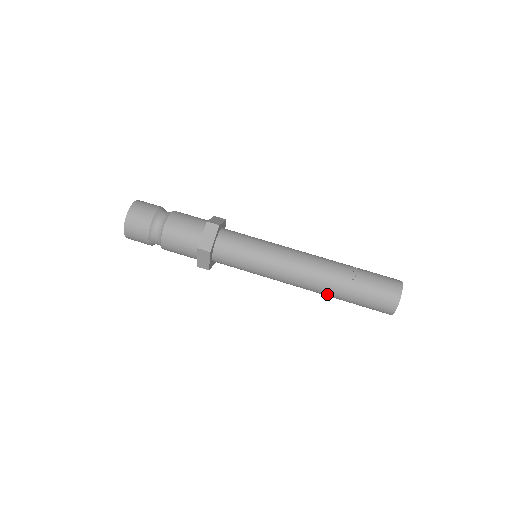
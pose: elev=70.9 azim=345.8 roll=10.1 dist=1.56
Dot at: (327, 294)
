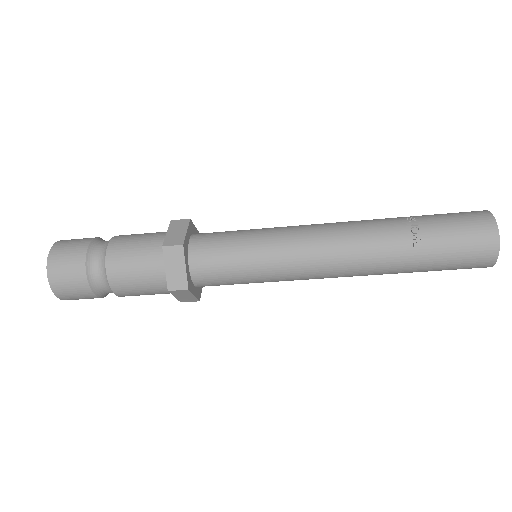
Dot at: (381, 274)
